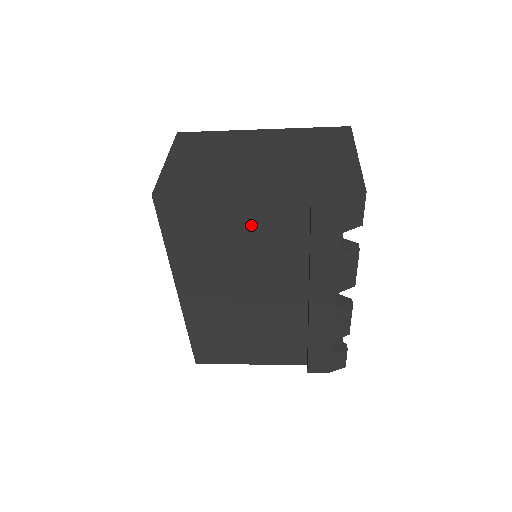
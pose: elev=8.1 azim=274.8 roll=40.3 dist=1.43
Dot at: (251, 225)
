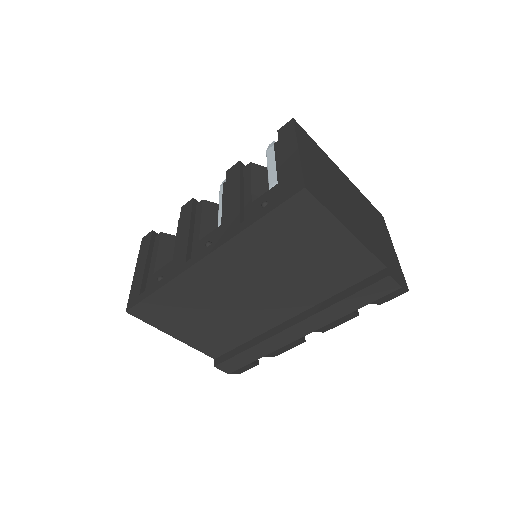
Dot at: (328, 257)
